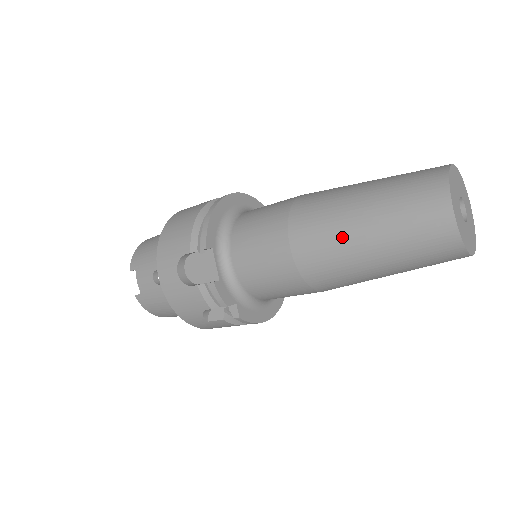
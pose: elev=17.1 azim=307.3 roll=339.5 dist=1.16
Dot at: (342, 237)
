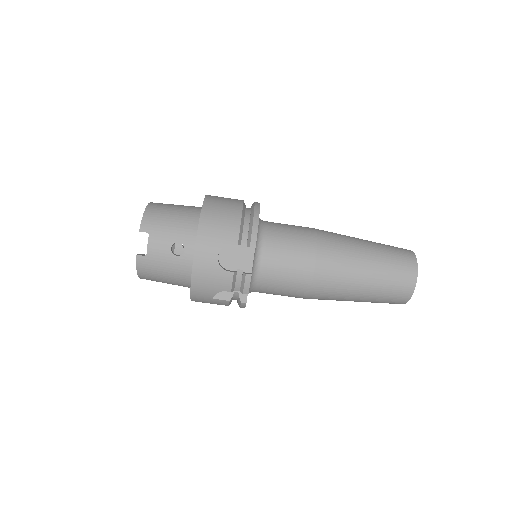
Dot at: (352, 274)
